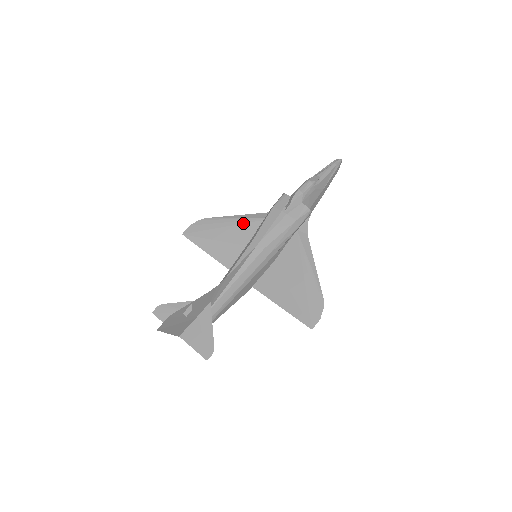
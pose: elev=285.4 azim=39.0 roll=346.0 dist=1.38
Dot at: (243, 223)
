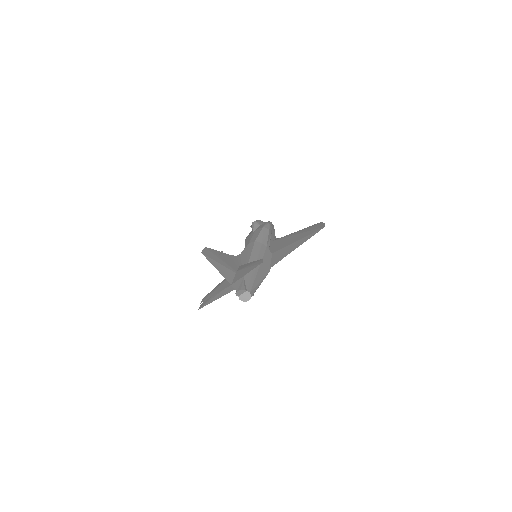
Dot at: occluded
